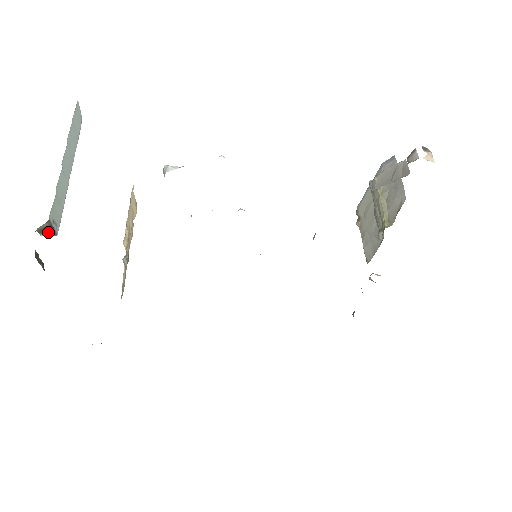
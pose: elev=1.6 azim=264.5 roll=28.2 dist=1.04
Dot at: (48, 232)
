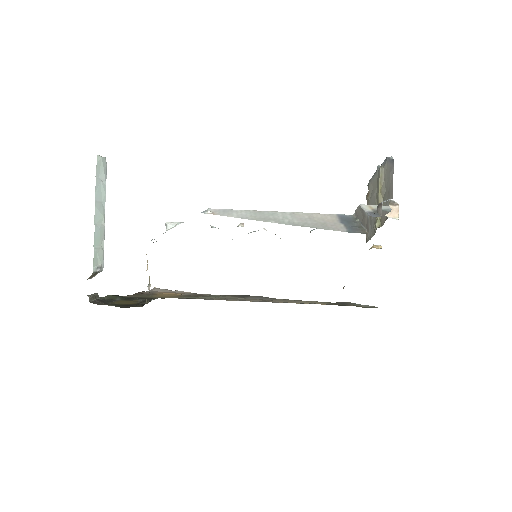
Dot at: (95, 275)
